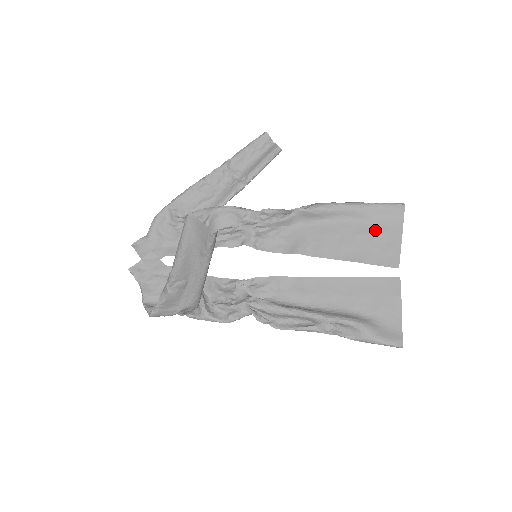
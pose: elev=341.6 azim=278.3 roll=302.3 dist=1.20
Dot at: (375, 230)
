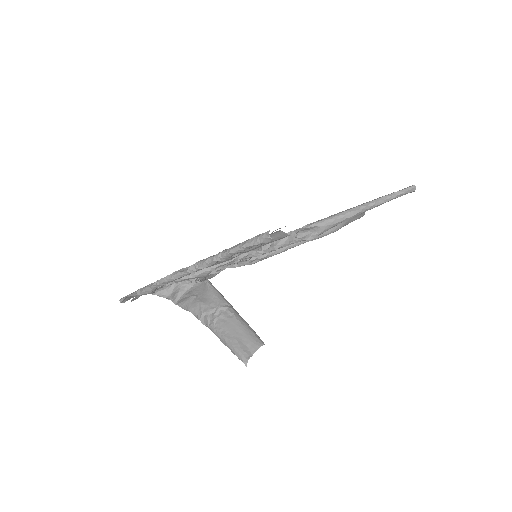
Dot at: occluded
